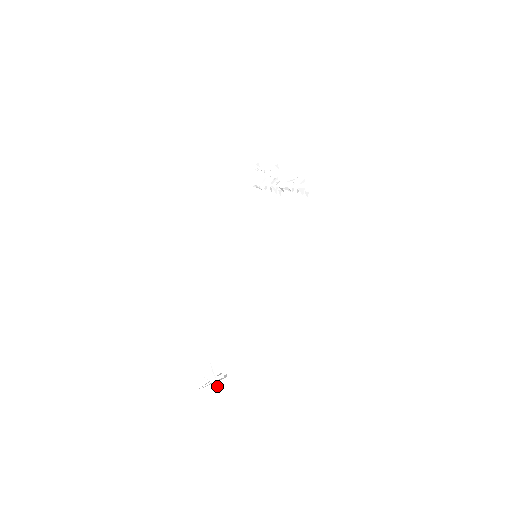
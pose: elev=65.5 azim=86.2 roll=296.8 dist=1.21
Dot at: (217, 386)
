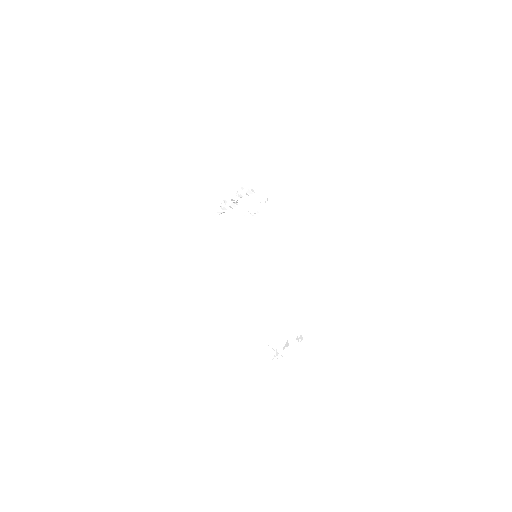
Dot at: (281, 356)
